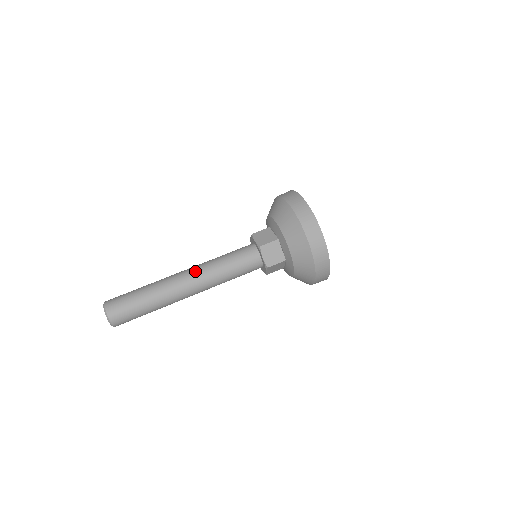
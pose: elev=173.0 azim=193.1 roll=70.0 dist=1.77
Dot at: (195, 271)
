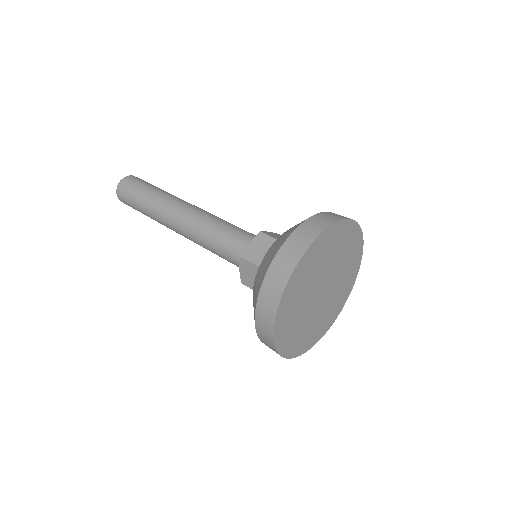
Dot at: (187, 218)
